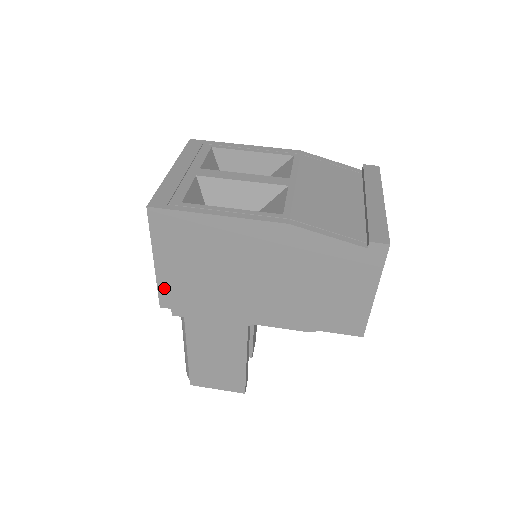
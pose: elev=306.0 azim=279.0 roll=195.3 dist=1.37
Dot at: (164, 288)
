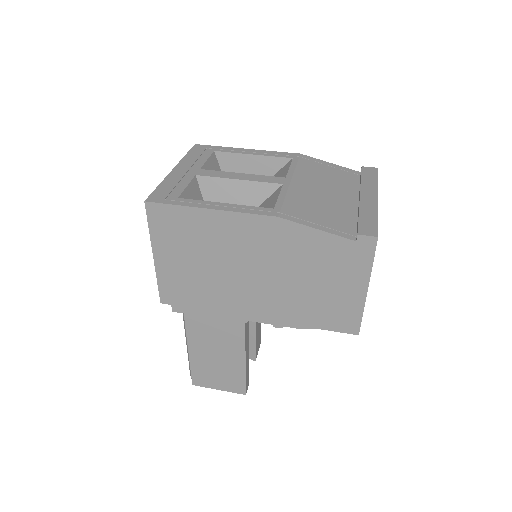
Dot at: (164, 283)
